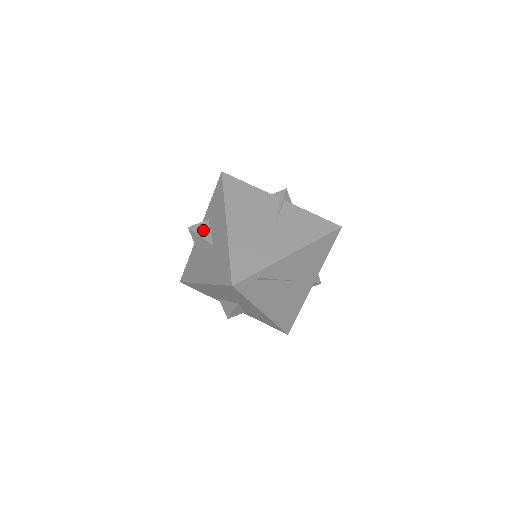
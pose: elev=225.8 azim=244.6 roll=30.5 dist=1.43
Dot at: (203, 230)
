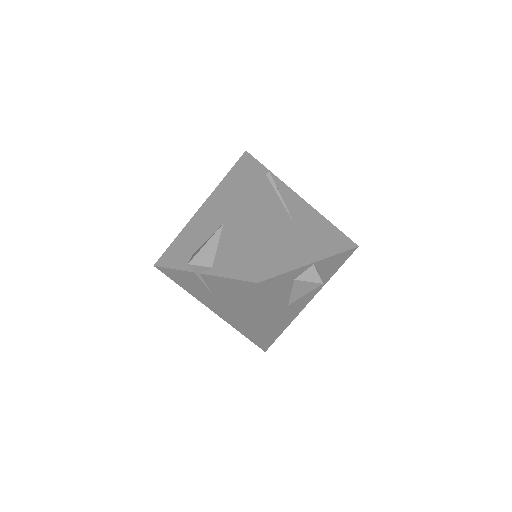
Dot at: occluded
